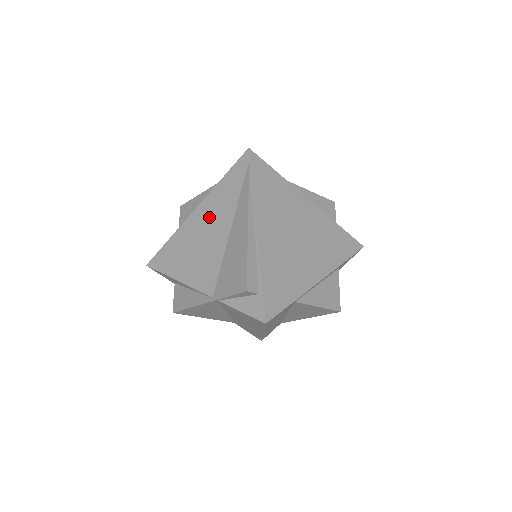
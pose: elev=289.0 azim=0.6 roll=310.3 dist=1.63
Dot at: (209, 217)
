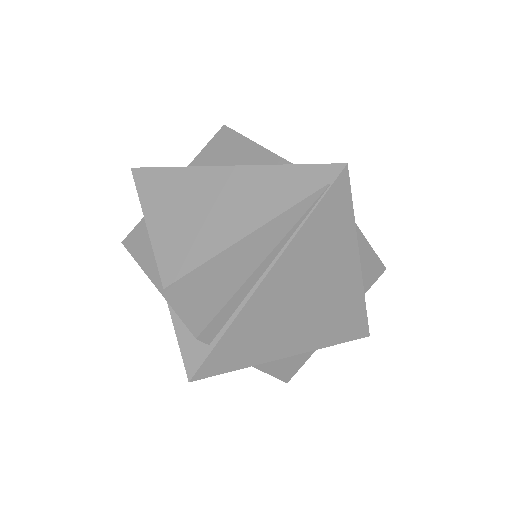
Dot at: (234, 195)
